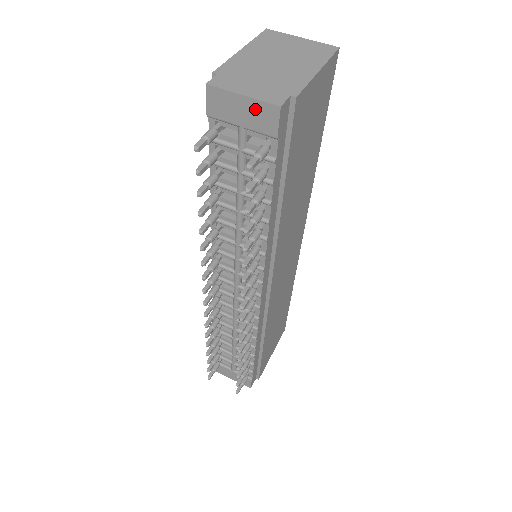
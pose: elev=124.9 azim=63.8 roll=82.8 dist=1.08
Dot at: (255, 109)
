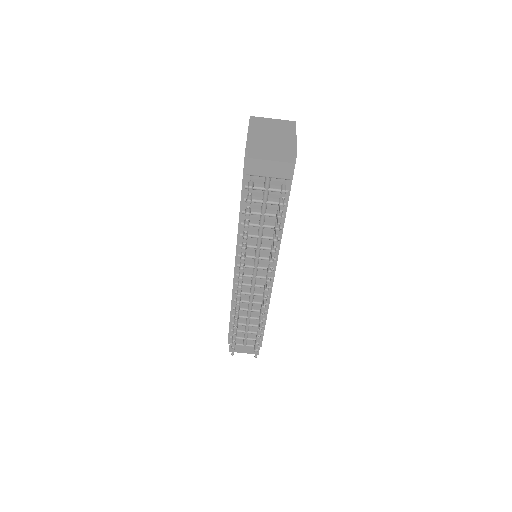
Dot at: (278, 166)
